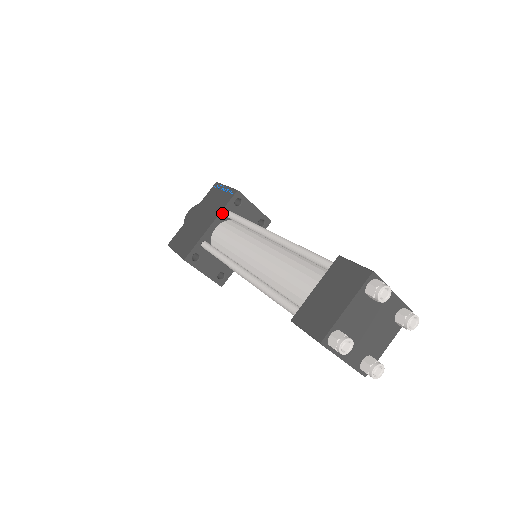
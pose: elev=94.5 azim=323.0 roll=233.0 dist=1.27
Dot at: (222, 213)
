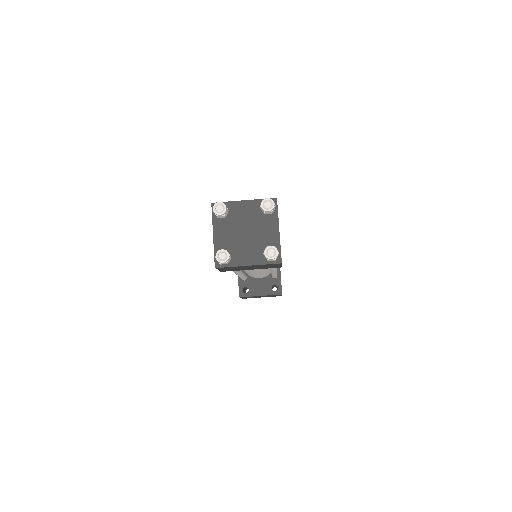
Dot at: occluded
